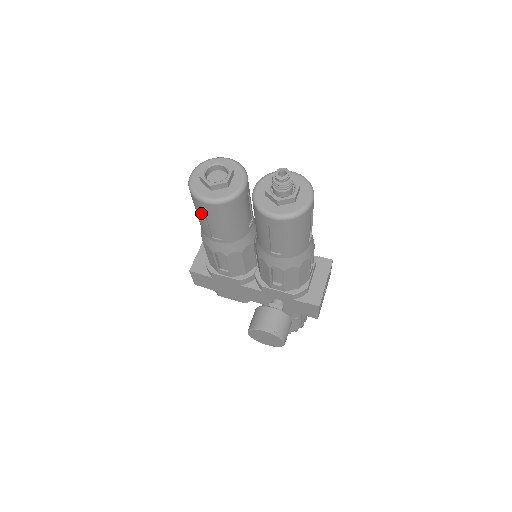
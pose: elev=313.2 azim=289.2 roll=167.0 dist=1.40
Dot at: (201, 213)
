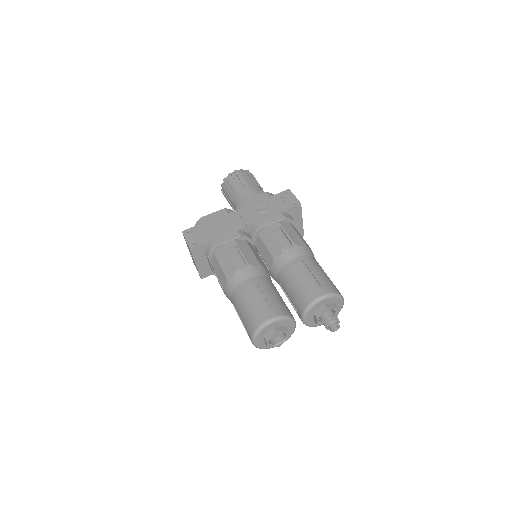
Dot at: occluded
